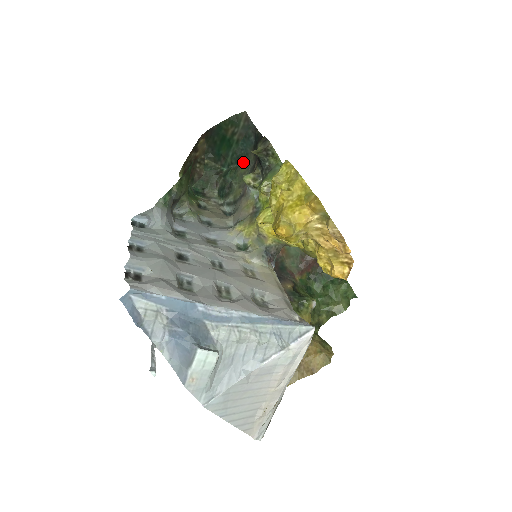
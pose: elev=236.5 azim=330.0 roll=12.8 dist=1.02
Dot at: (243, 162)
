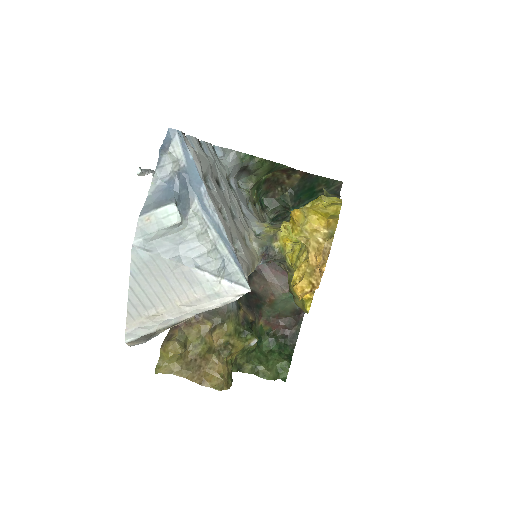
Dot at: occluded
